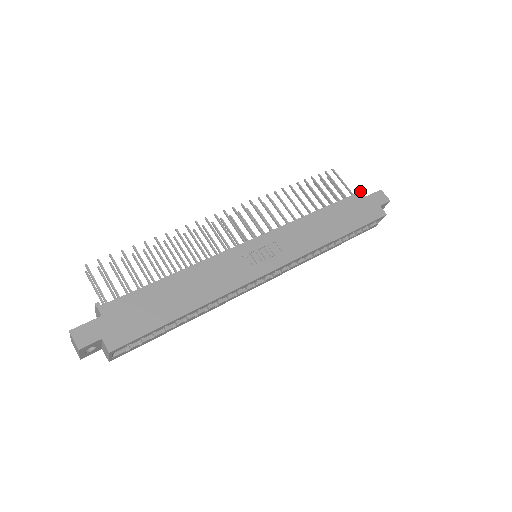
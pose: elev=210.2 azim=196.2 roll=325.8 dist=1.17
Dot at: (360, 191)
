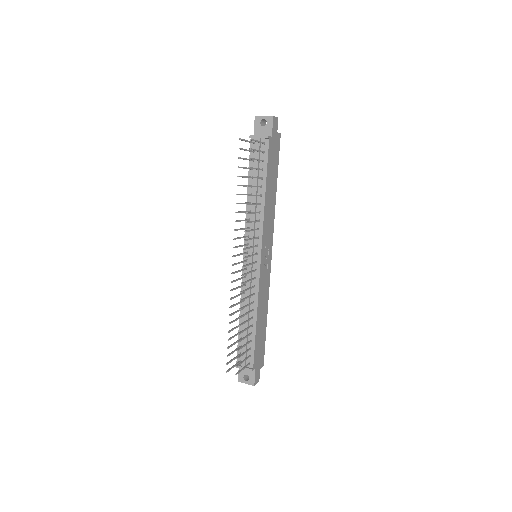
Dot at: (269, 138)
